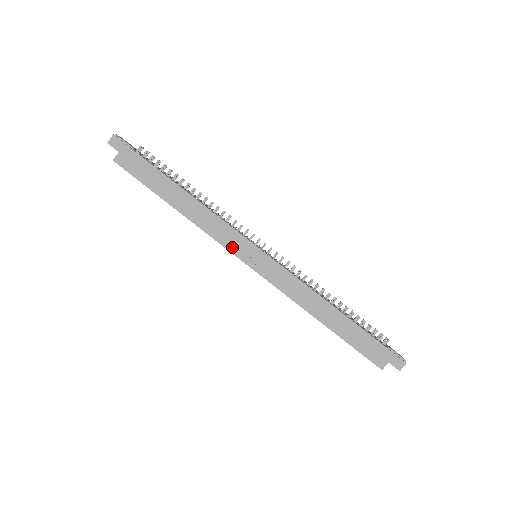
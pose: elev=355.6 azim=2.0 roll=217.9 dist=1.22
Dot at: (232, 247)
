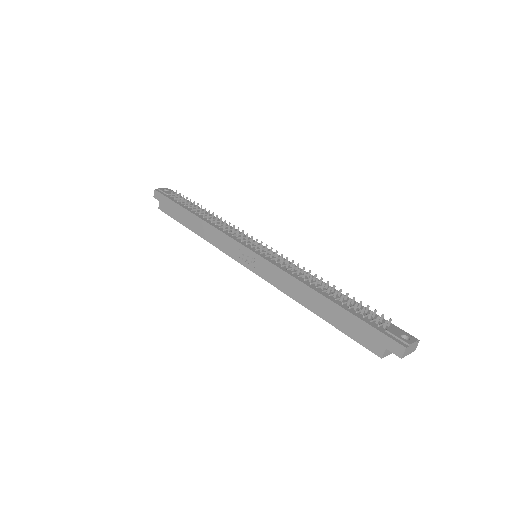
Dot at: (231, 253)
